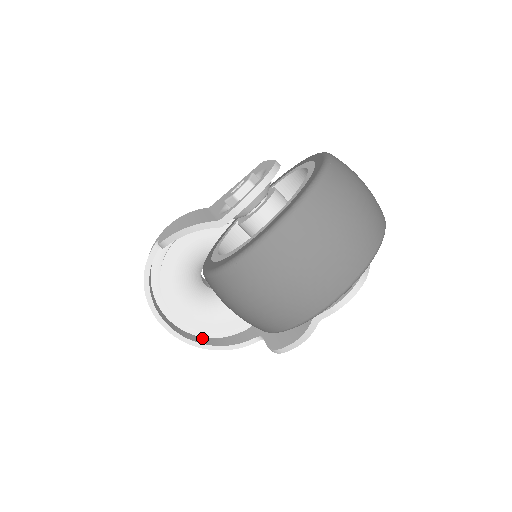
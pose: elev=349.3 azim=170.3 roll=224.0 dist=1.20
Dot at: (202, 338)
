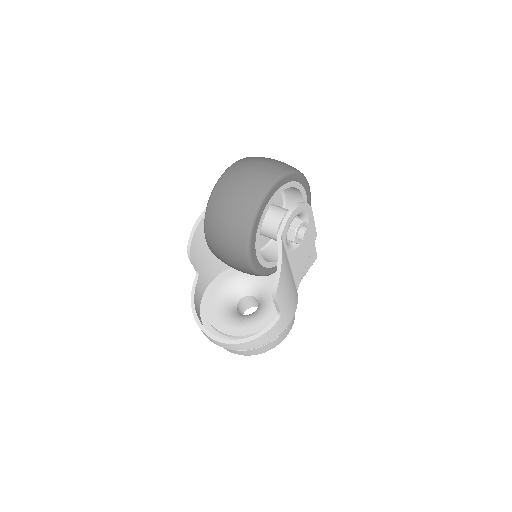
Dot at: occluded
